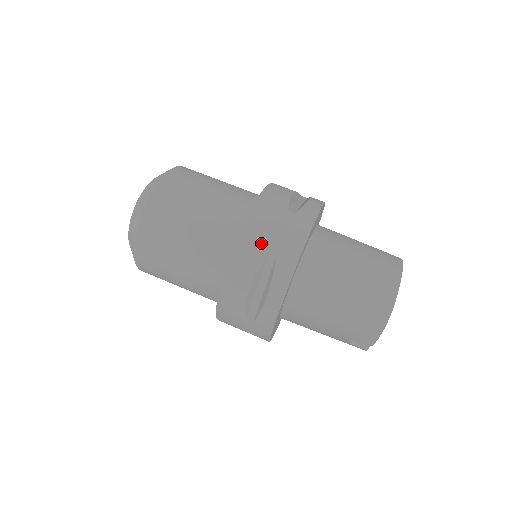
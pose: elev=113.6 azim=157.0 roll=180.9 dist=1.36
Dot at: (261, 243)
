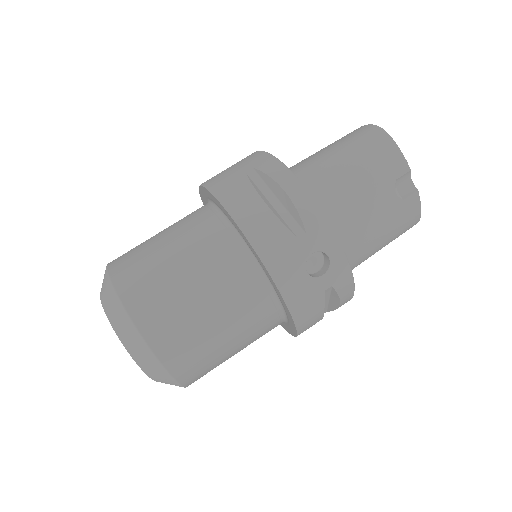
Dot at: (231, 176)
